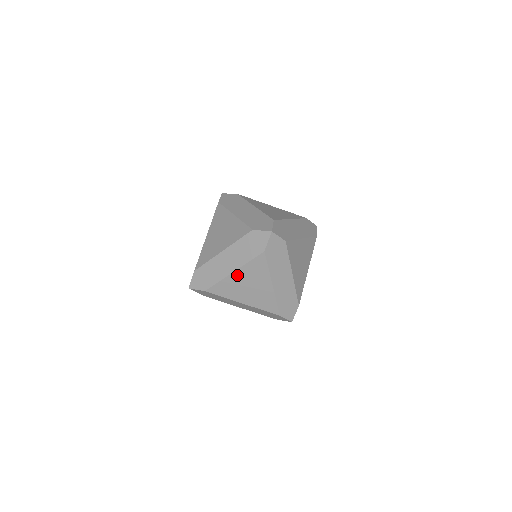
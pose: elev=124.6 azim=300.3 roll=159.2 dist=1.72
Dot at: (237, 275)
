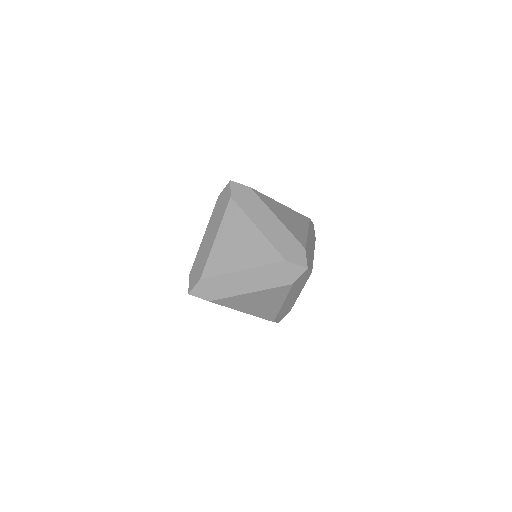
Dot at: (252, 295)
